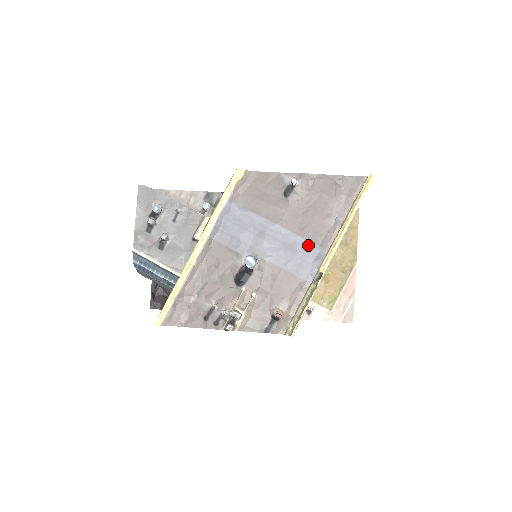
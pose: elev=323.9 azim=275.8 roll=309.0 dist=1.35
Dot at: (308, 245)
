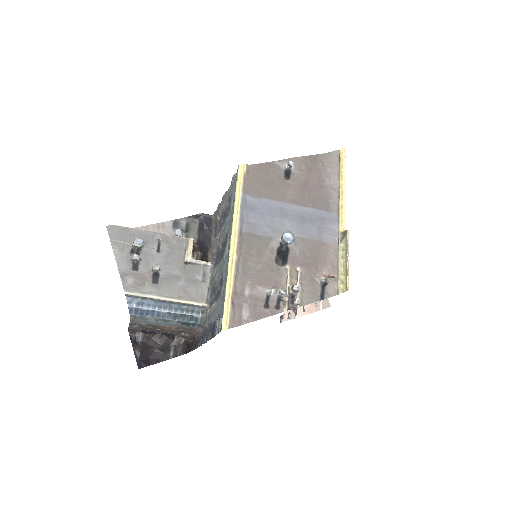
Dot at: (322, 214)
